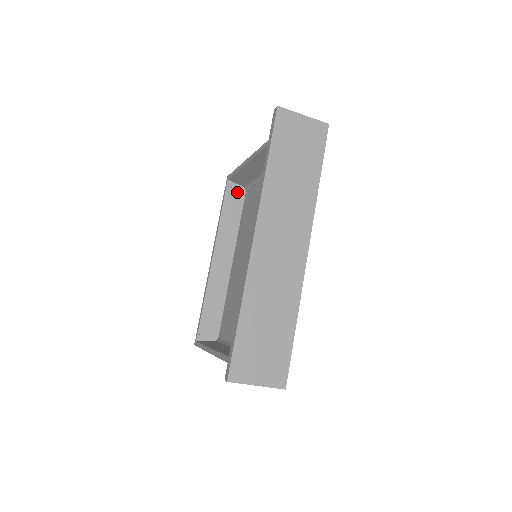
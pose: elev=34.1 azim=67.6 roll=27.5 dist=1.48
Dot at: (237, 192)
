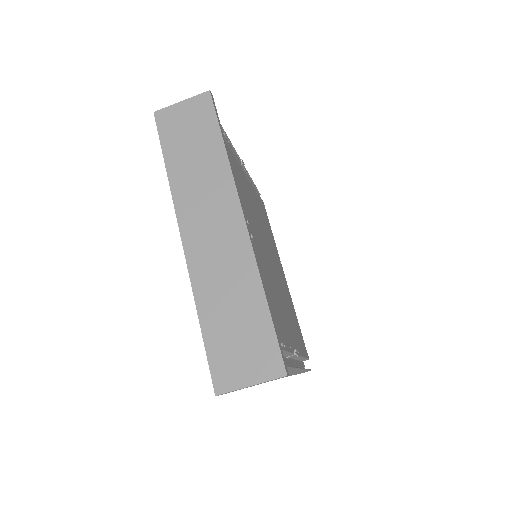
Dot at: occluded
